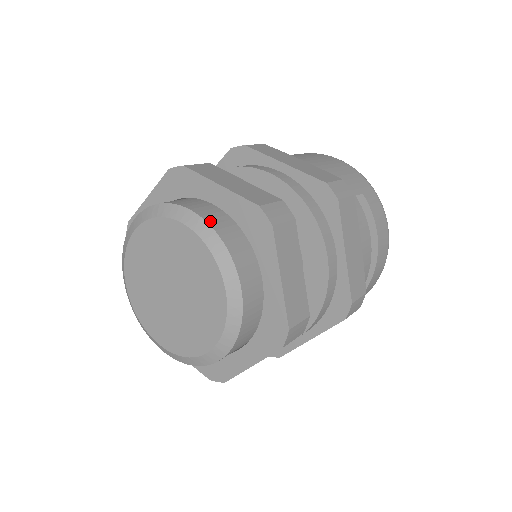
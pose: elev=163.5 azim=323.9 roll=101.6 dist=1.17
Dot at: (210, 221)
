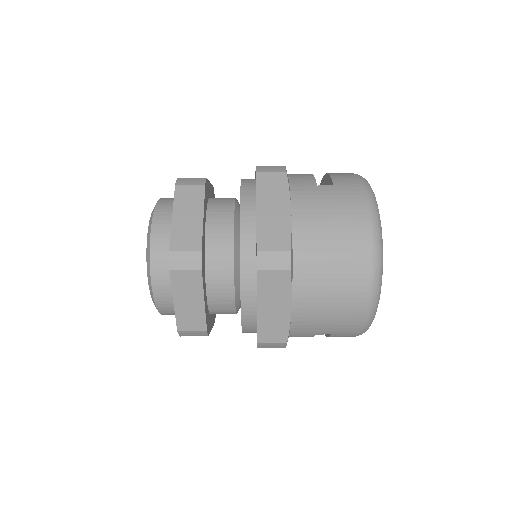
Dot at: (158, 302)
